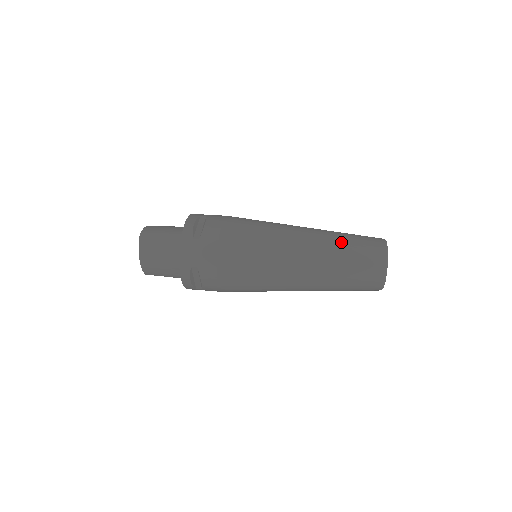
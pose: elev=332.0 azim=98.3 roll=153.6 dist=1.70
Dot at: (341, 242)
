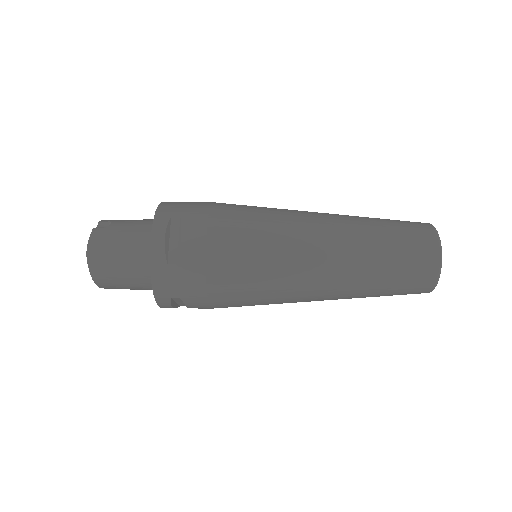
Dot at: (379, 248)
